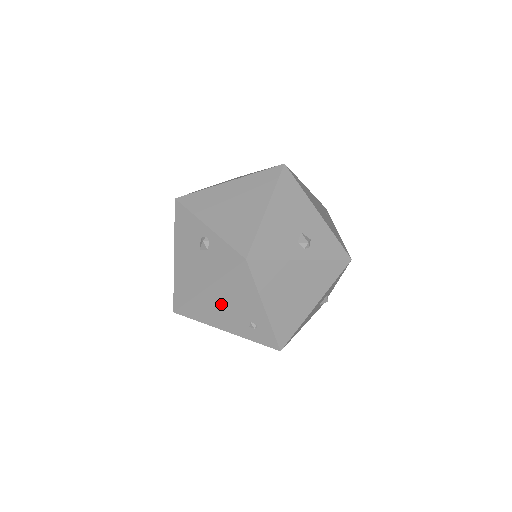
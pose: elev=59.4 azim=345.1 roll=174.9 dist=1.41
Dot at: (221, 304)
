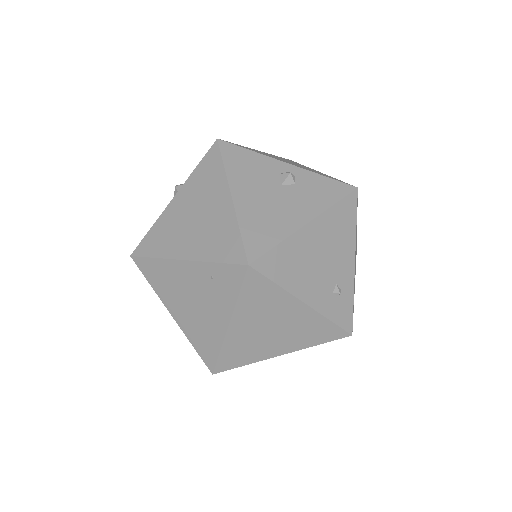
Dot at: (315, 252)
